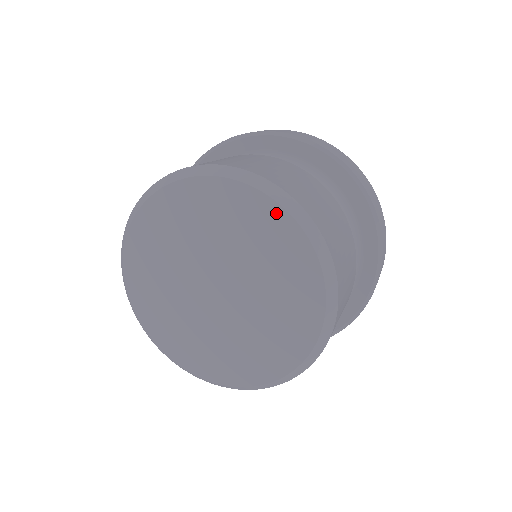
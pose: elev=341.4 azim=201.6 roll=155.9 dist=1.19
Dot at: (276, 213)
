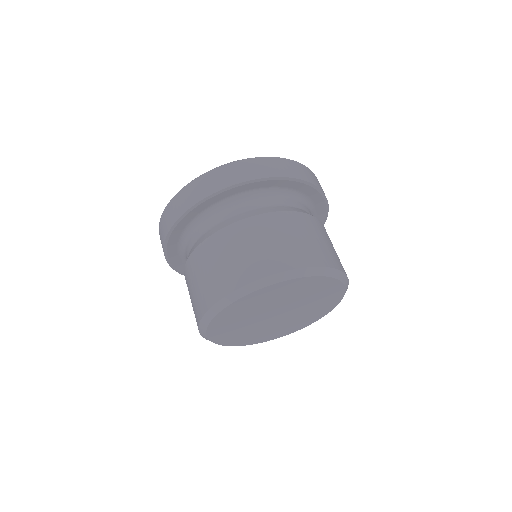
Dot at: (340, 296)
